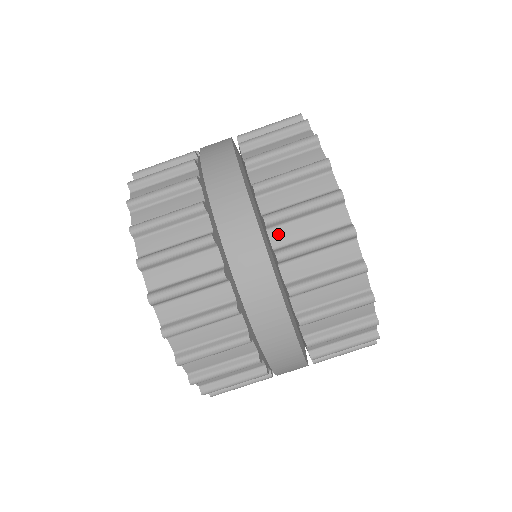
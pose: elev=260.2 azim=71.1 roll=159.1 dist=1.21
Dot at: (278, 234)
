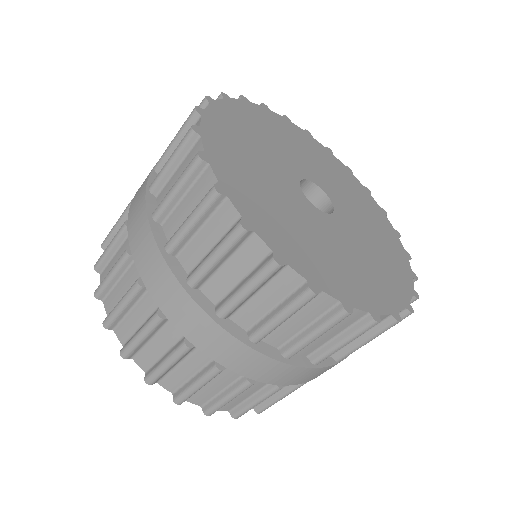
Dot at: (169, 225)
